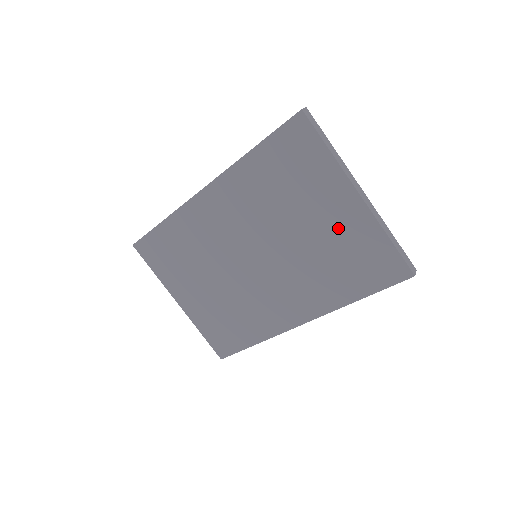
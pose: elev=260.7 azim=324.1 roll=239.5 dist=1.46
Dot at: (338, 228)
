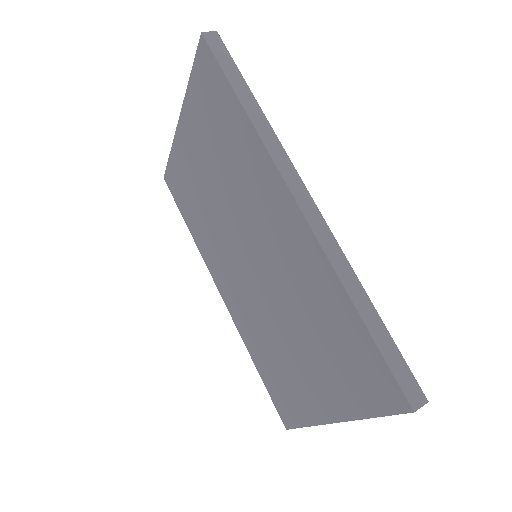
Dot at: (302, 380)
